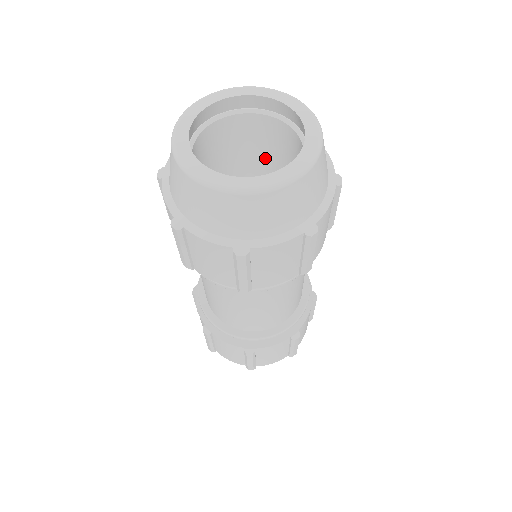
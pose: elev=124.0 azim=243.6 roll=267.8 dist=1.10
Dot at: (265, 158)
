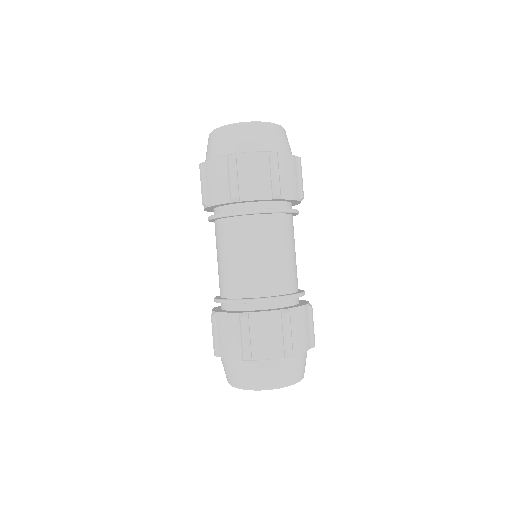
Dot at: occluded
